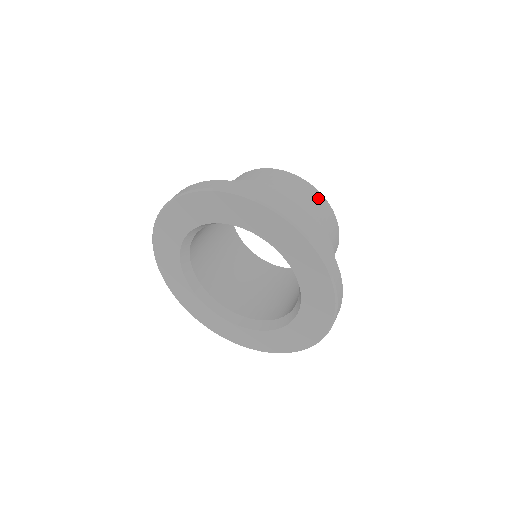
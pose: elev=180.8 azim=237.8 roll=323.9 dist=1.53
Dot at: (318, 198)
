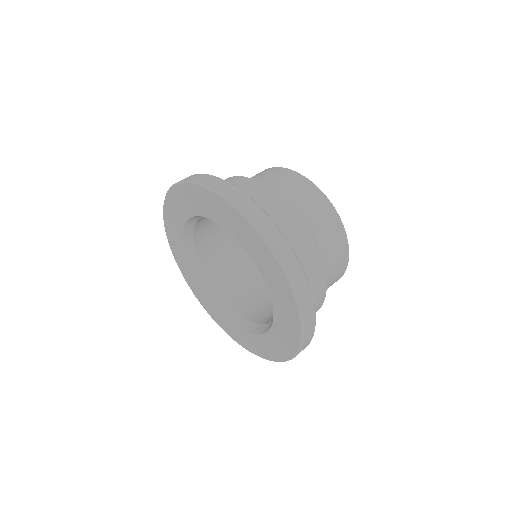
Dot at: (340, 237)
